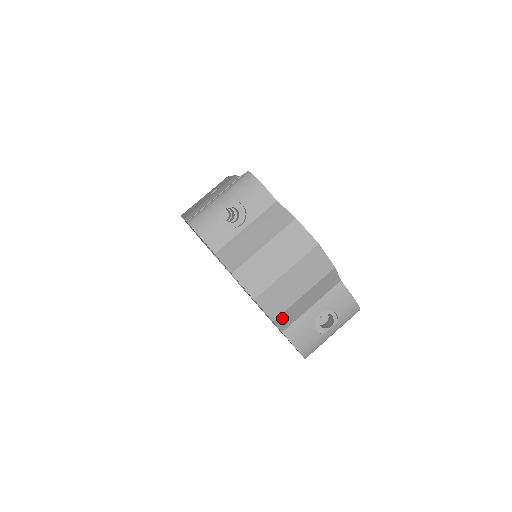
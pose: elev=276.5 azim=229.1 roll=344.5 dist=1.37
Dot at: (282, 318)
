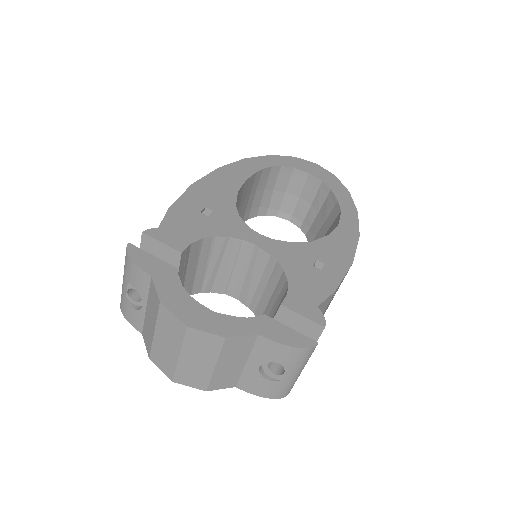
Dot at: (216, 384)
